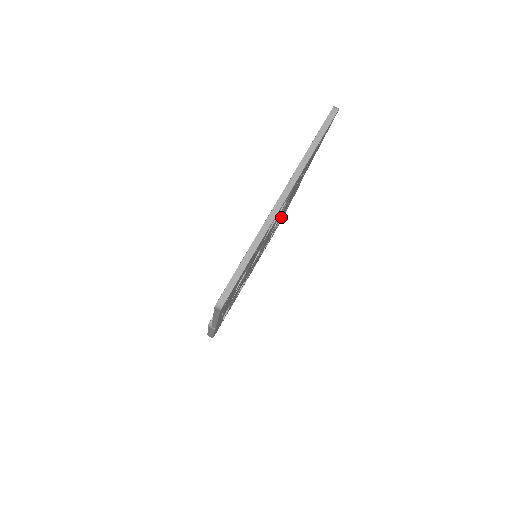
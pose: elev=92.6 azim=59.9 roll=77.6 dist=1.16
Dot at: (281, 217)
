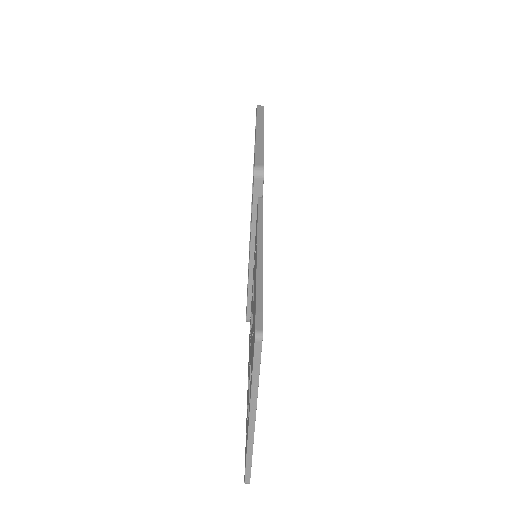
Dot at: occluded
